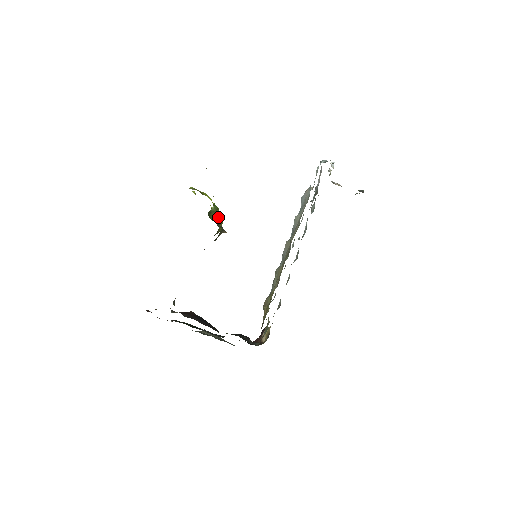
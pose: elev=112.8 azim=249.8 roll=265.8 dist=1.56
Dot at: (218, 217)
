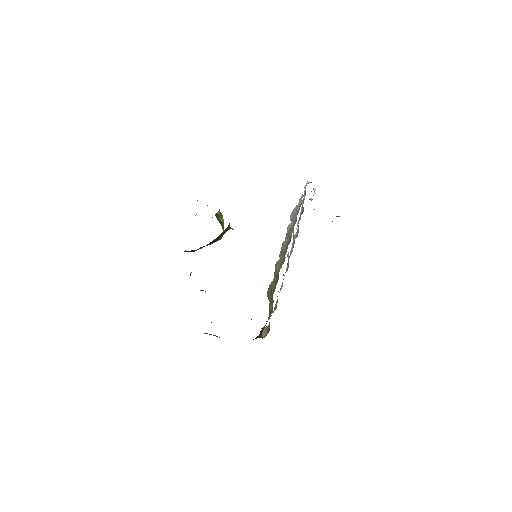
Dot at: (222, 222)
